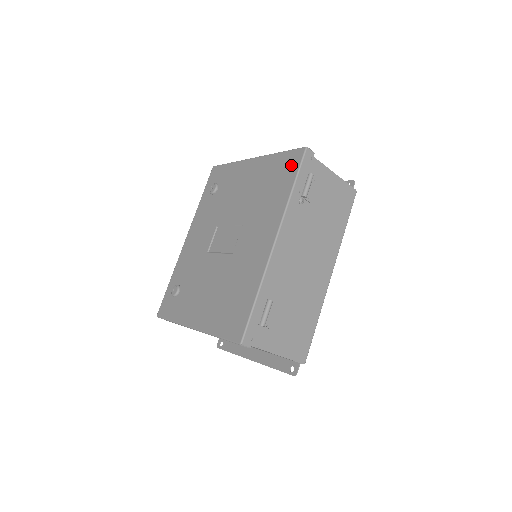
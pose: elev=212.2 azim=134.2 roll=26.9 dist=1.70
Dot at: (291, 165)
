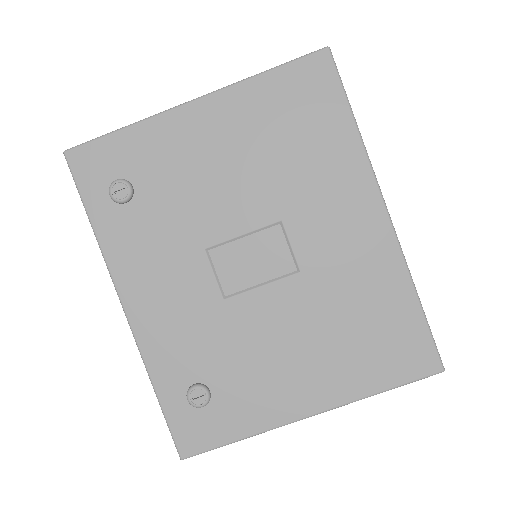
Dot at: (319, 86)
